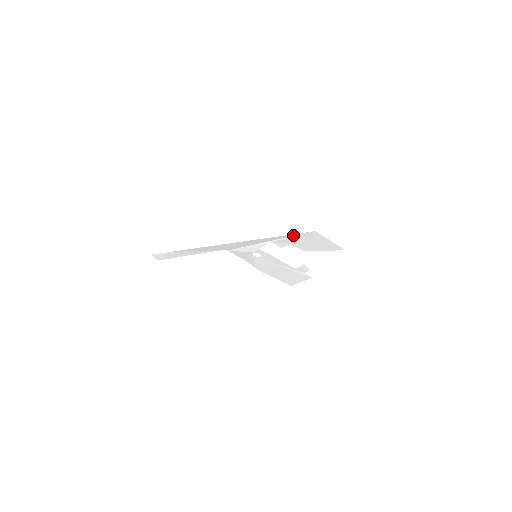
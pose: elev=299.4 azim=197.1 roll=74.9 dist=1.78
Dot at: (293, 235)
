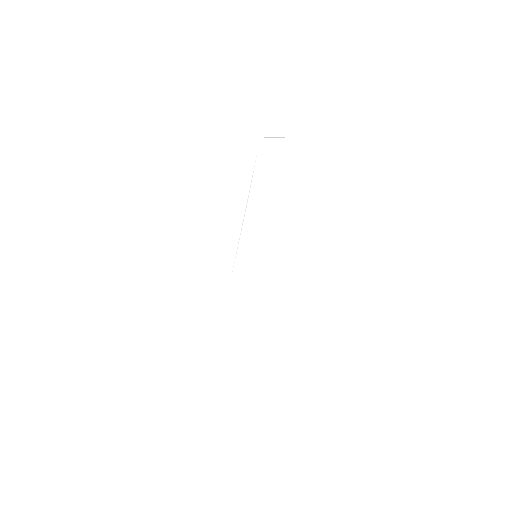
Dot at: (252, 170)
